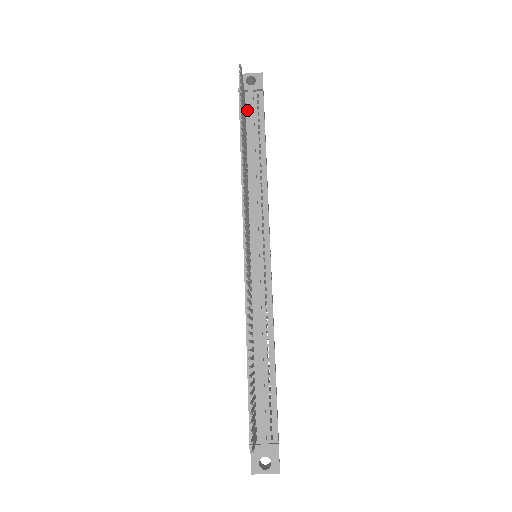
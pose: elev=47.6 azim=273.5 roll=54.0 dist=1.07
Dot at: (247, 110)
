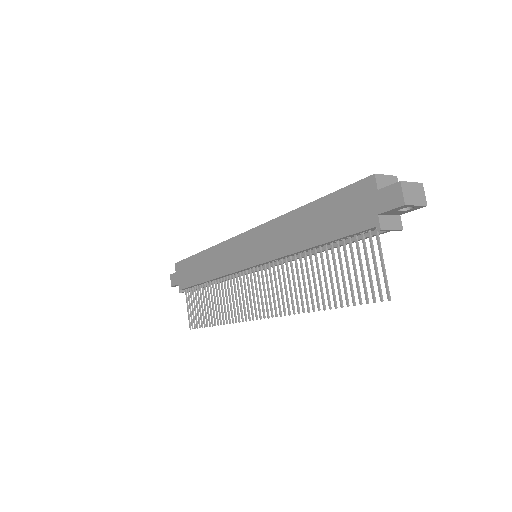
Dot at: (363, 234)
